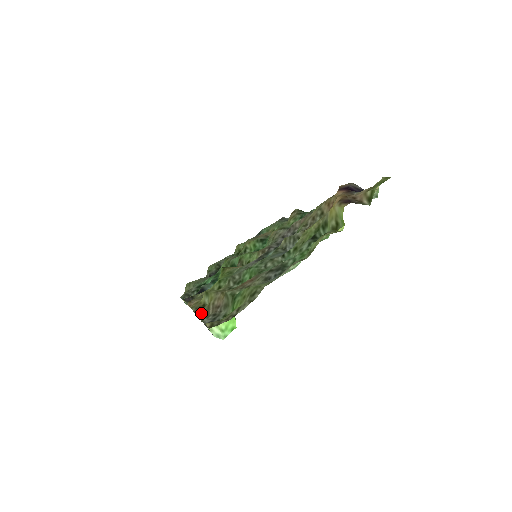
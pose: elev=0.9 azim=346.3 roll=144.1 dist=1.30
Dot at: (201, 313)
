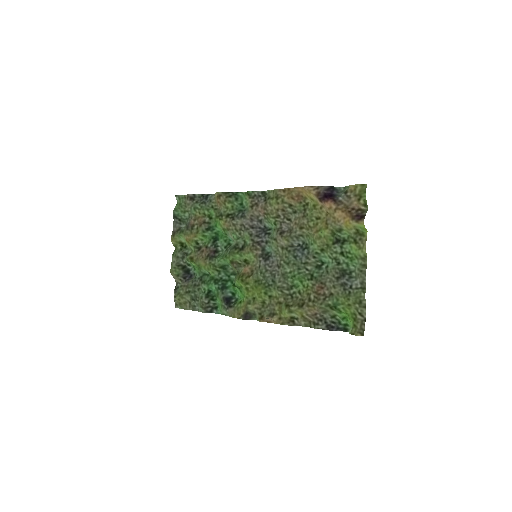
Dot at: (300, 323)
